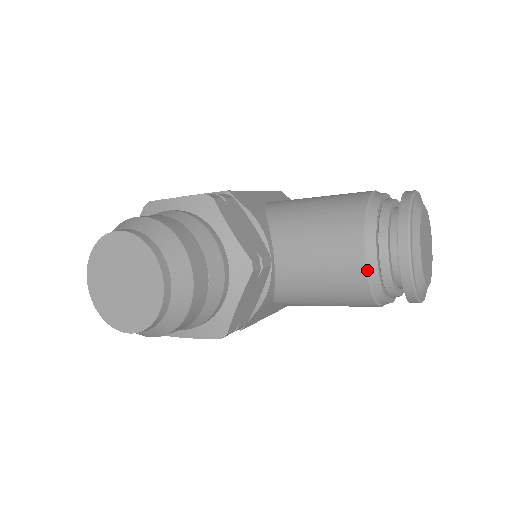
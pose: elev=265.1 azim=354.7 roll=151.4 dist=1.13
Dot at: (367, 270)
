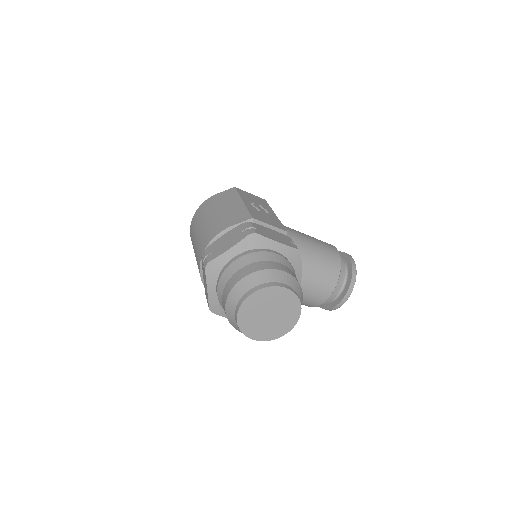
Dot at: (328, 299)
